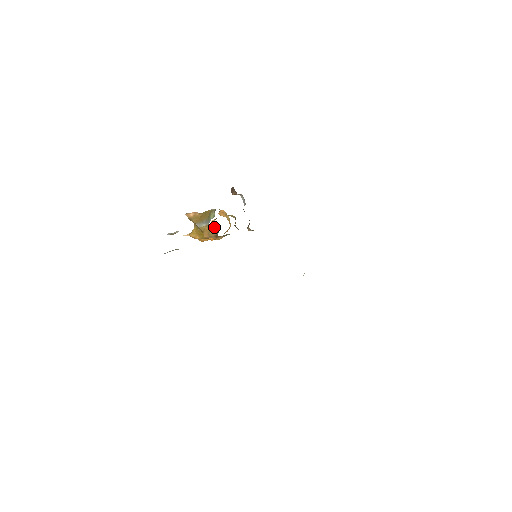
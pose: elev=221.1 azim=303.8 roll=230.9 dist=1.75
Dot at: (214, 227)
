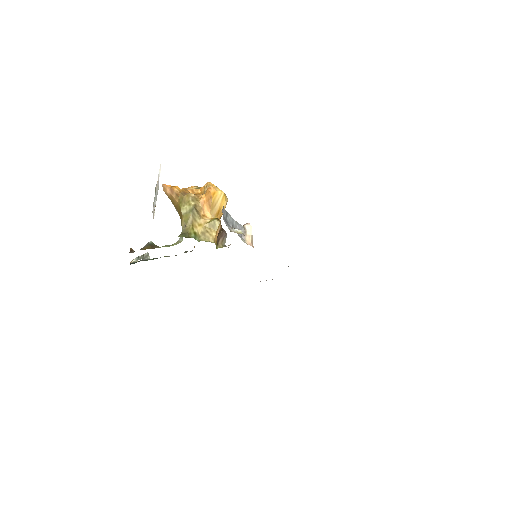
Dot at: occluded
